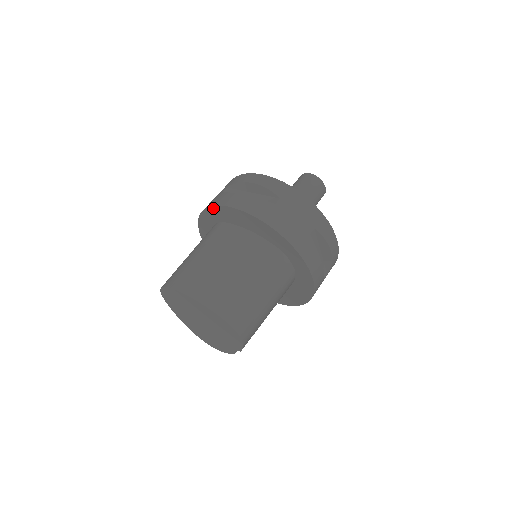
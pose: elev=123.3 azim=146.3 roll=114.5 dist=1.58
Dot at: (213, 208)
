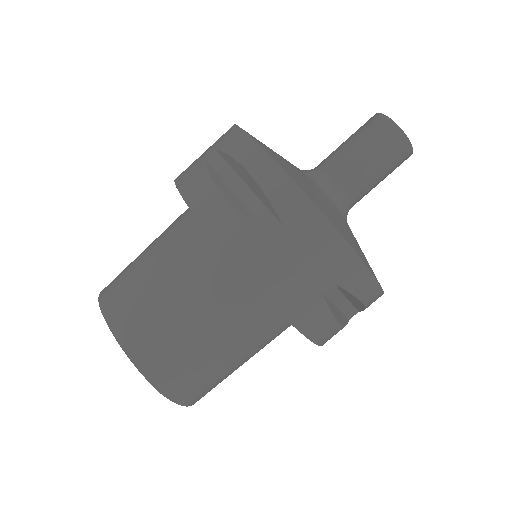
Dot at: (181, 194)
